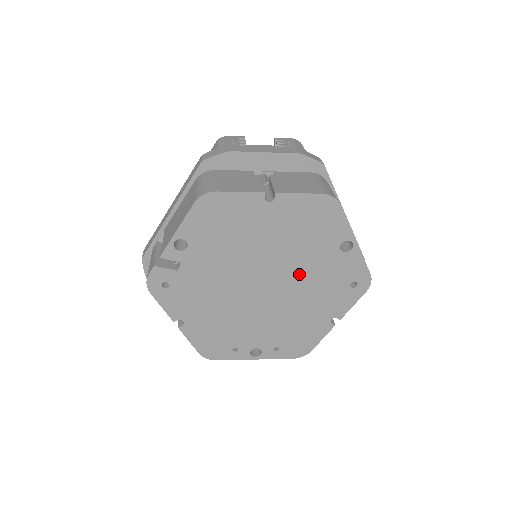
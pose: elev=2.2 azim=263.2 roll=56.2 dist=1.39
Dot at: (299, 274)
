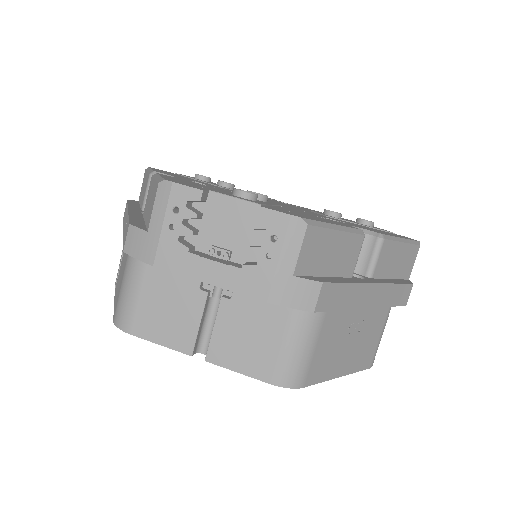
Dot at: occluded
